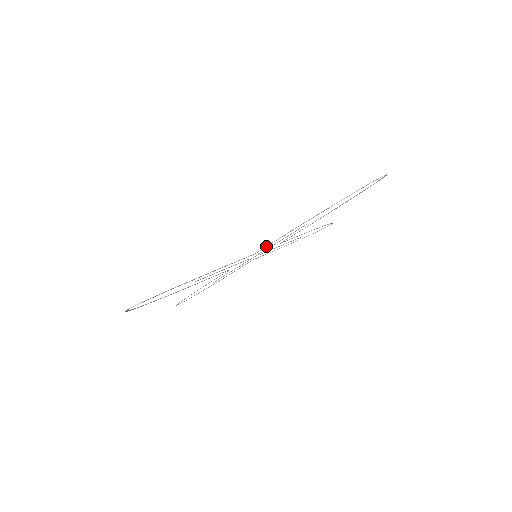
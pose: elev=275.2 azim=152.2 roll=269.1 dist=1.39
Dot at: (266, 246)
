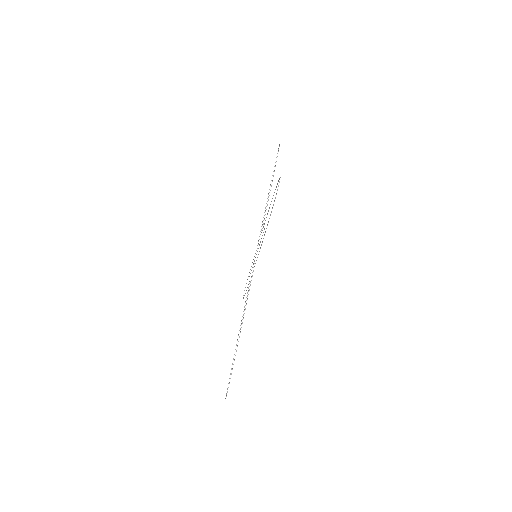
Dot at: occluded
